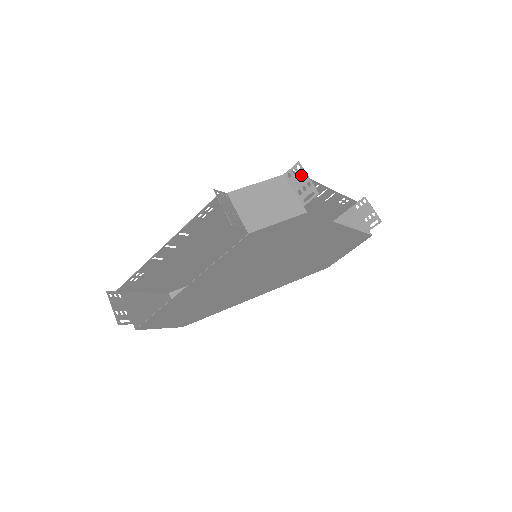
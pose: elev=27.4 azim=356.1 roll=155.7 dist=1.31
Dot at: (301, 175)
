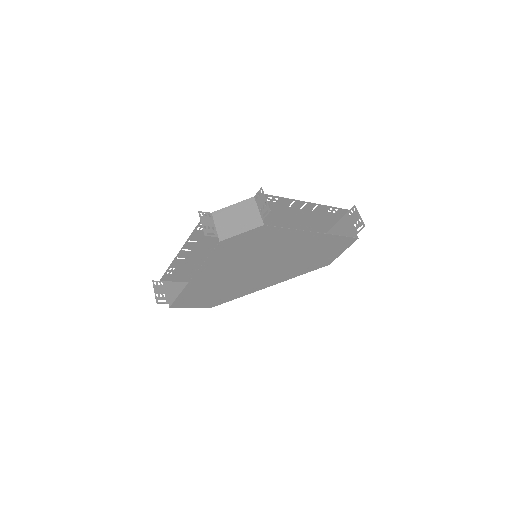
Dot at: (262, 197)
